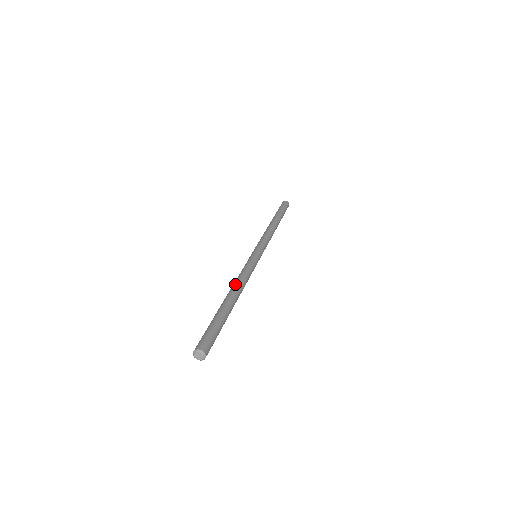
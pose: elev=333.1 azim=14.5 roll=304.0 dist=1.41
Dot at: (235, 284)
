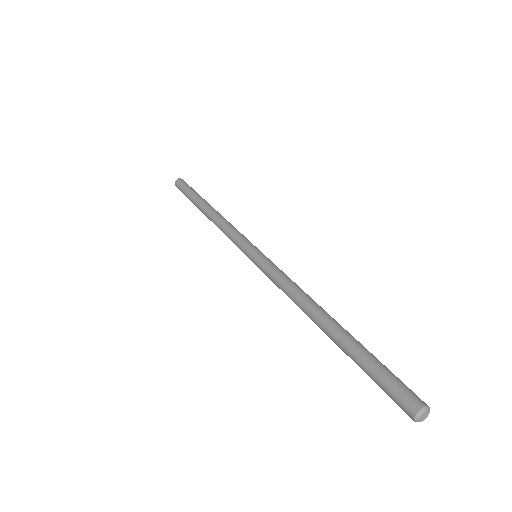
Dot at: (307, 300)
